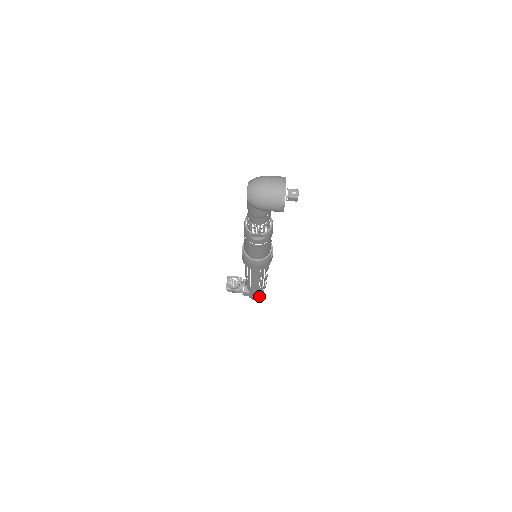
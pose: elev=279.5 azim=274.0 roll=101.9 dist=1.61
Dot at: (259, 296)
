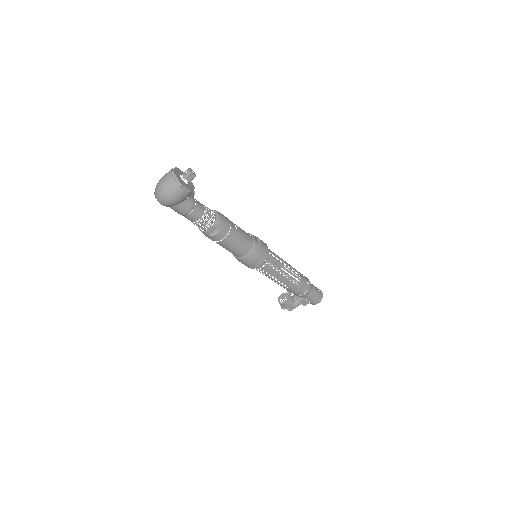
Dot at: (316, 296)
